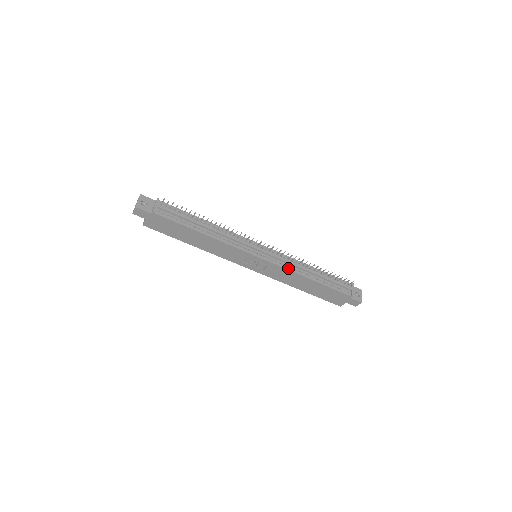
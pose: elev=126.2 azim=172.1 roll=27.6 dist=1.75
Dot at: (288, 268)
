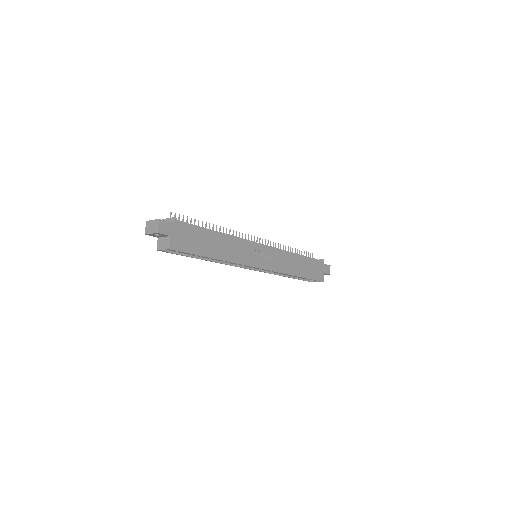
Dot at: (281, 250)
